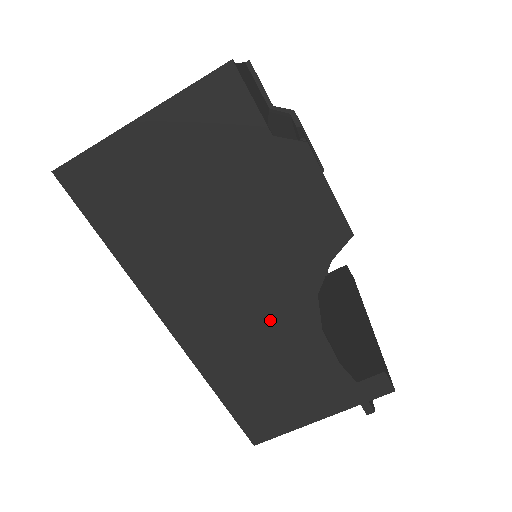
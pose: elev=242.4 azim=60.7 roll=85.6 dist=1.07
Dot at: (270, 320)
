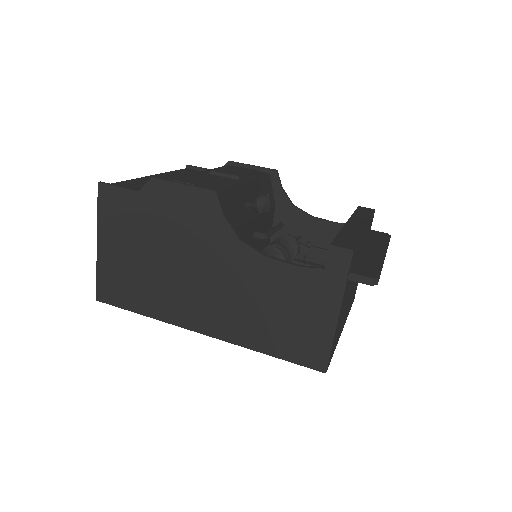
Dot at: (237, 279)
